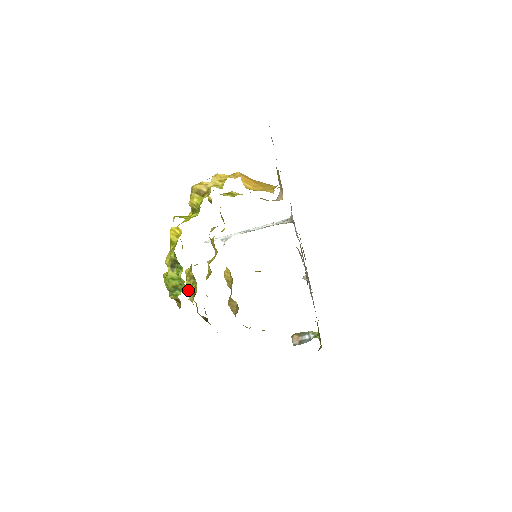
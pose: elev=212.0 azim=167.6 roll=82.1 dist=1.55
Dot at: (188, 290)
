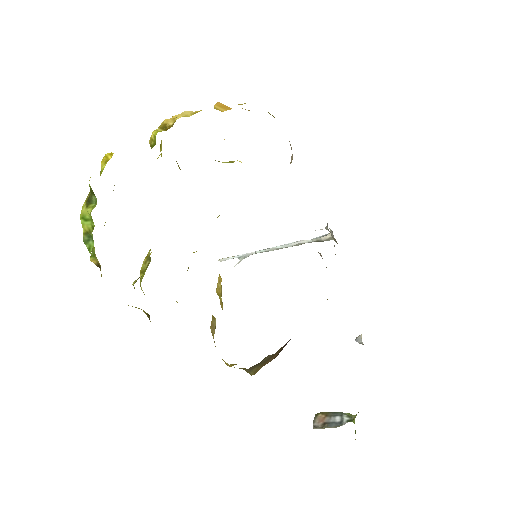
Dot at: occluded
